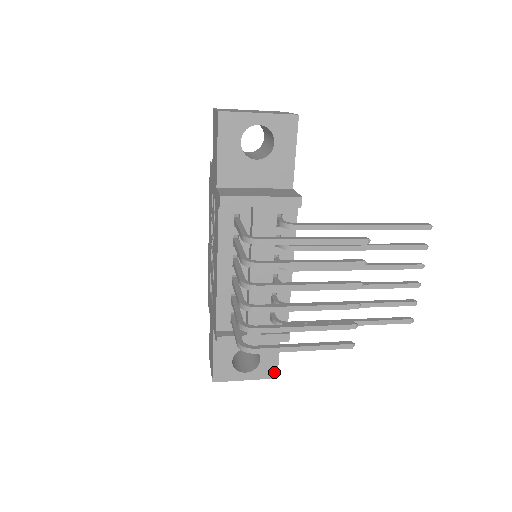
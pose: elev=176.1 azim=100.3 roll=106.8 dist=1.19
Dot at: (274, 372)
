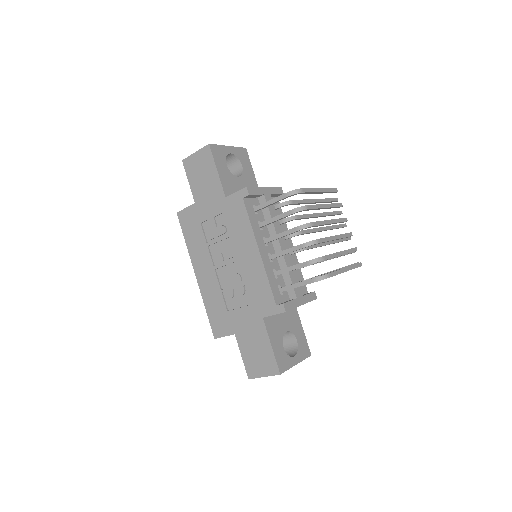
Dot at: (308, 350)
